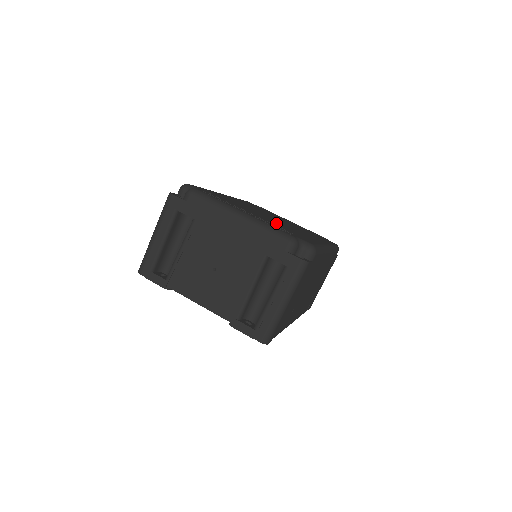
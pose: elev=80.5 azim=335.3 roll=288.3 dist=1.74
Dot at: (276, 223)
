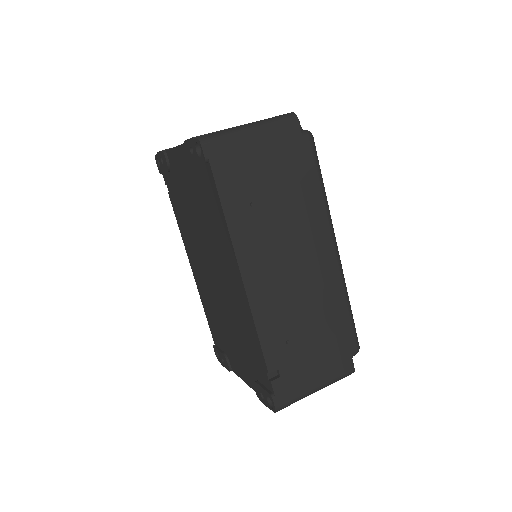
Dot at: occluded
